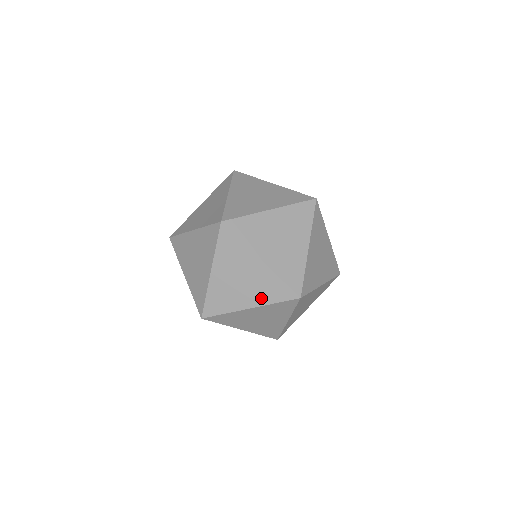
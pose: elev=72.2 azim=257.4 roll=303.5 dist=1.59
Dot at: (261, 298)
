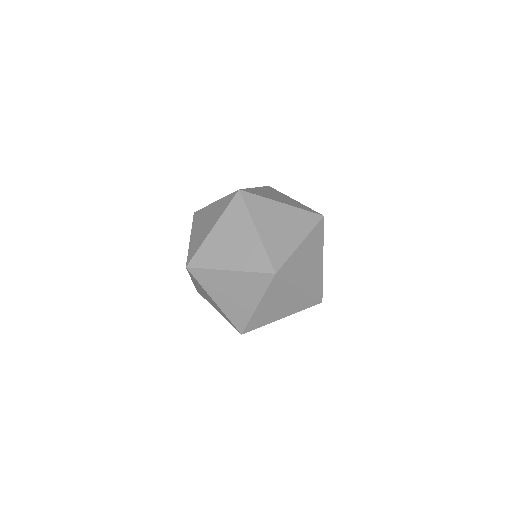
Dot at: (243, 264)
